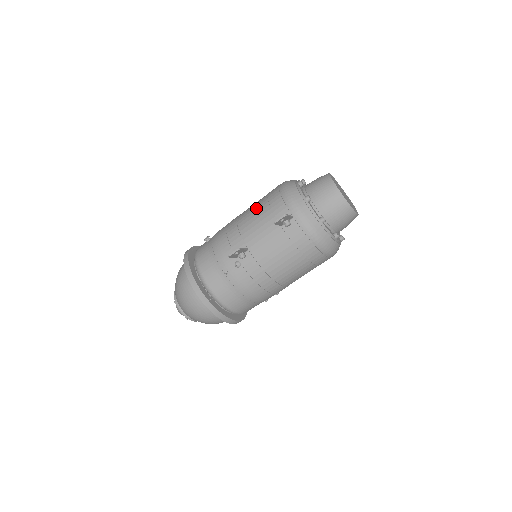
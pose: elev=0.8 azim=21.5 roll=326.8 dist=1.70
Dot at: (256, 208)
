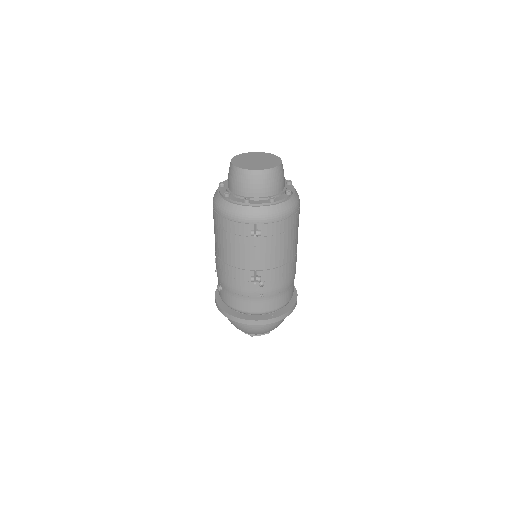
Dot at: (224, 243)
